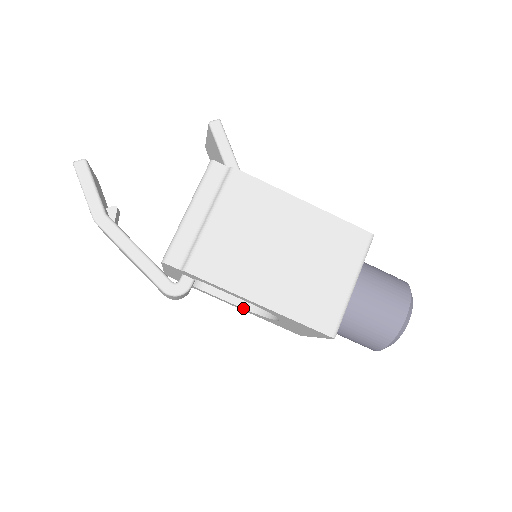
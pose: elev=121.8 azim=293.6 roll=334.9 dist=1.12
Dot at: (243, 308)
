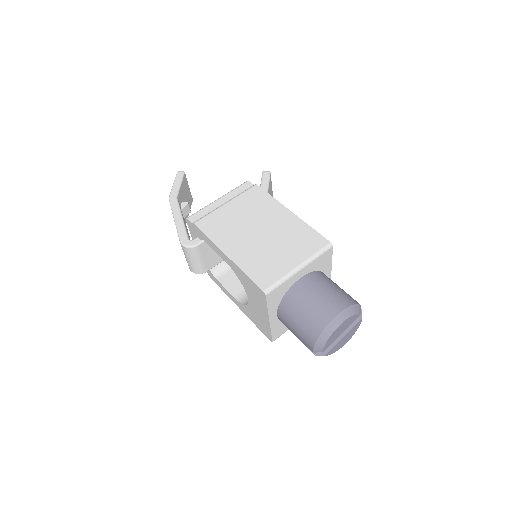
Dot at: (237, 300)
